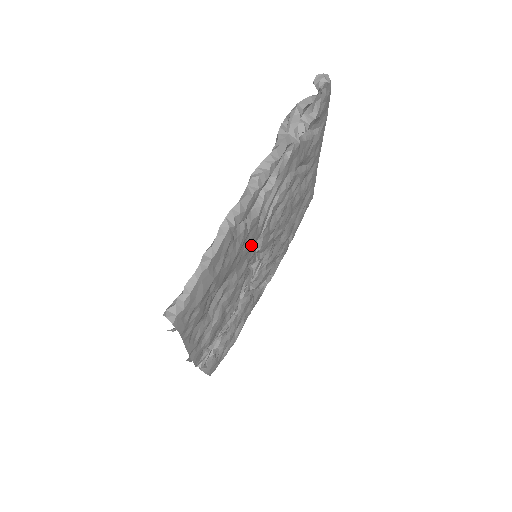
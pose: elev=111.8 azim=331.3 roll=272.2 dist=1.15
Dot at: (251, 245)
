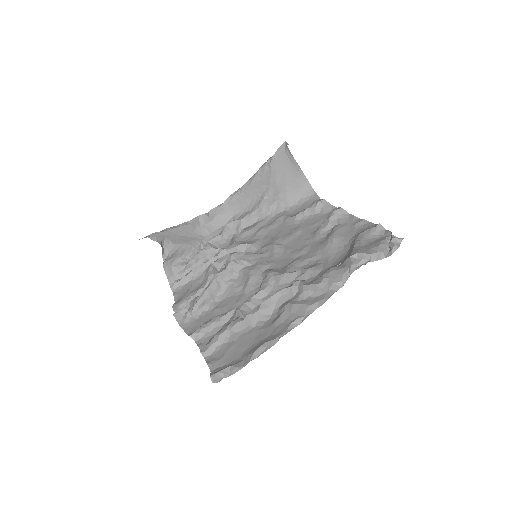
Dot at: occluded
